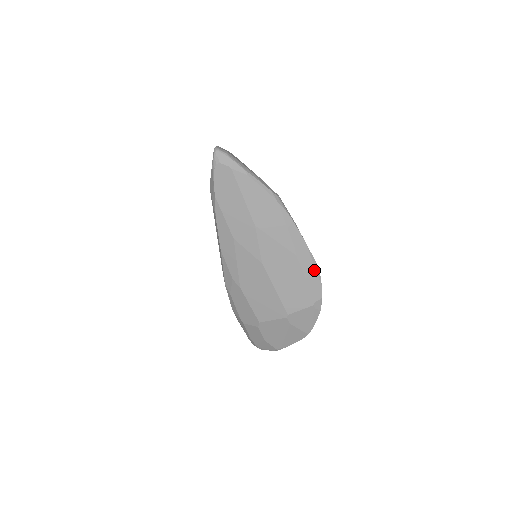
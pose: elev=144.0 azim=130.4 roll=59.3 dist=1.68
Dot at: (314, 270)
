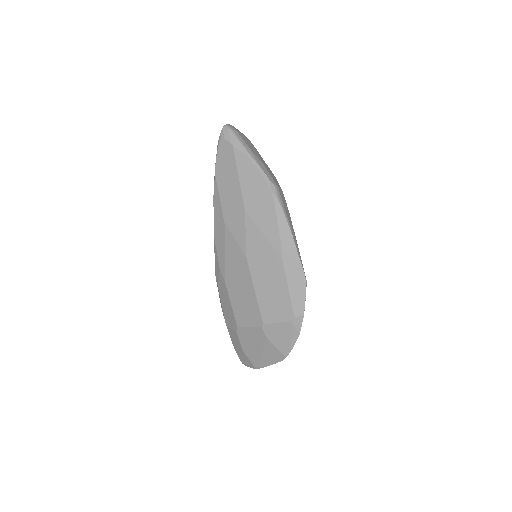
Dot at: (299, 279)
